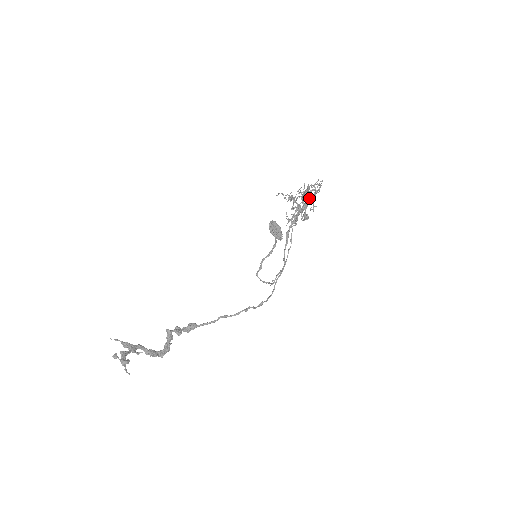
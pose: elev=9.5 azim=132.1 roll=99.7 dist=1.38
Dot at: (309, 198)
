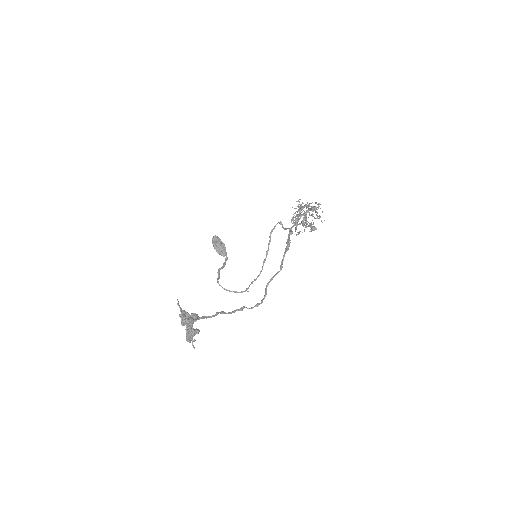
Dot at: (312, 213)
